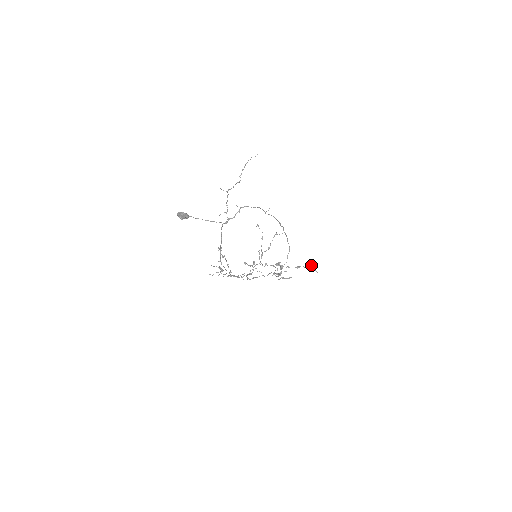
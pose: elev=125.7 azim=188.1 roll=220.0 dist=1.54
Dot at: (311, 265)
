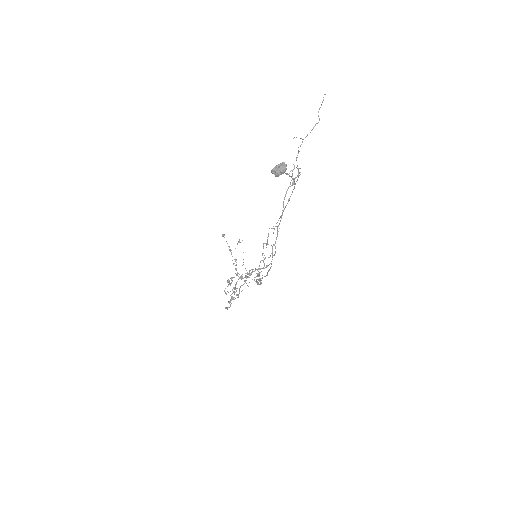
Dot at: (257, 276)
